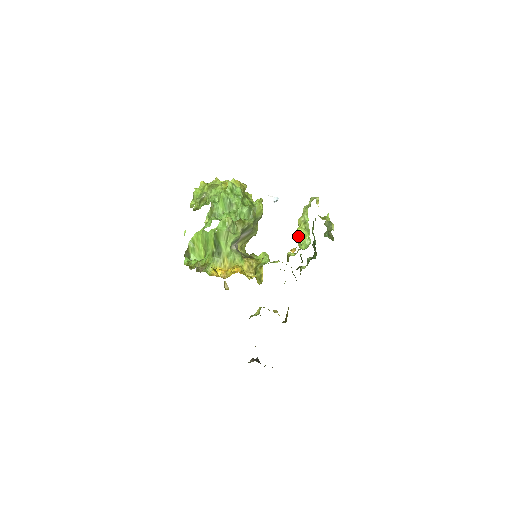
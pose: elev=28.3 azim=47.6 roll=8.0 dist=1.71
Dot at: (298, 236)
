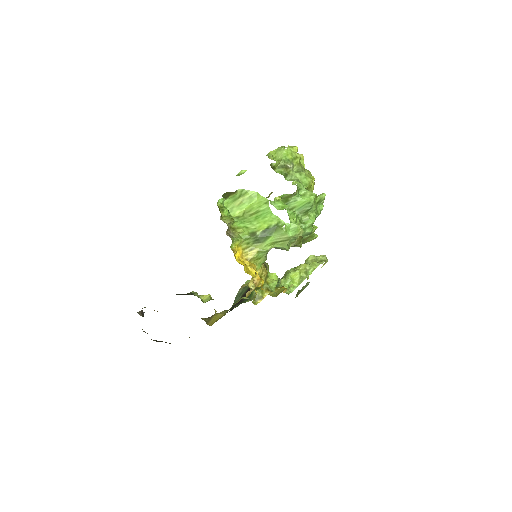
Dot at: (291, 275)
